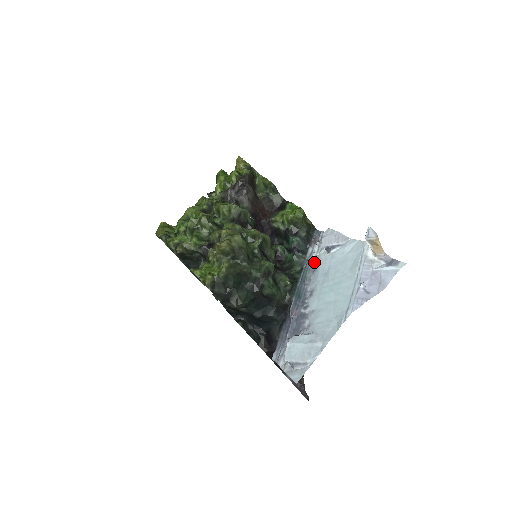
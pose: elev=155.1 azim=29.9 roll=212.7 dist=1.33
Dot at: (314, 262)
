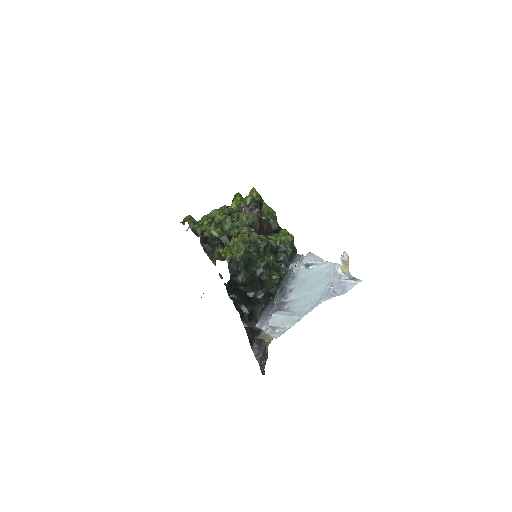
Dot at: (294, 272)
